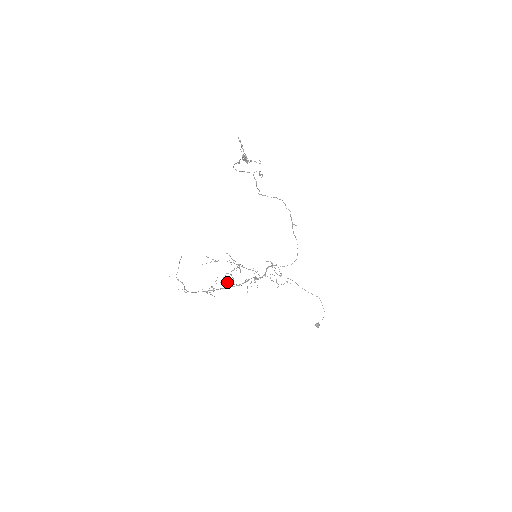
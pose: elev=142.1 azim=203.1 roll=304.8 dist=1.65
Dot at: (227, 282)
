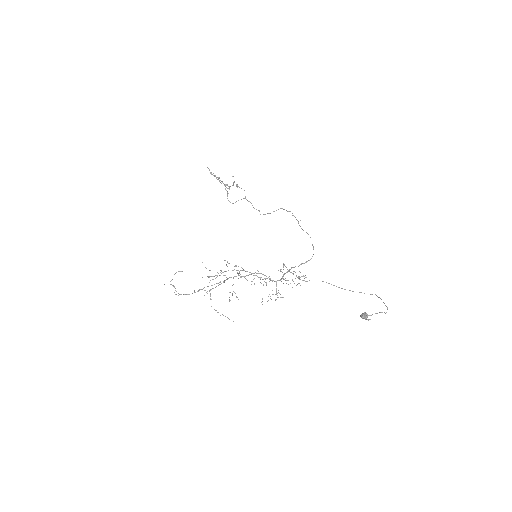
Dot at: occluded
